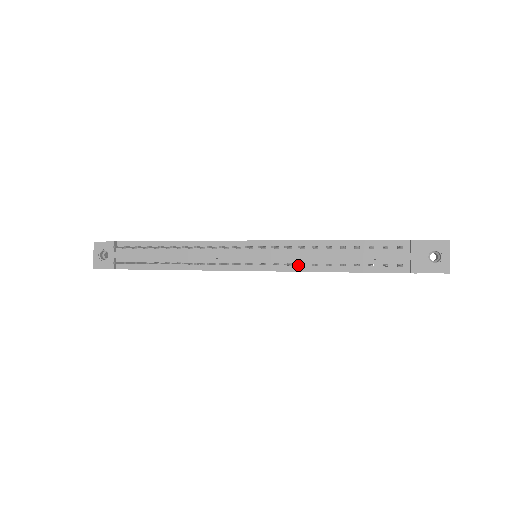
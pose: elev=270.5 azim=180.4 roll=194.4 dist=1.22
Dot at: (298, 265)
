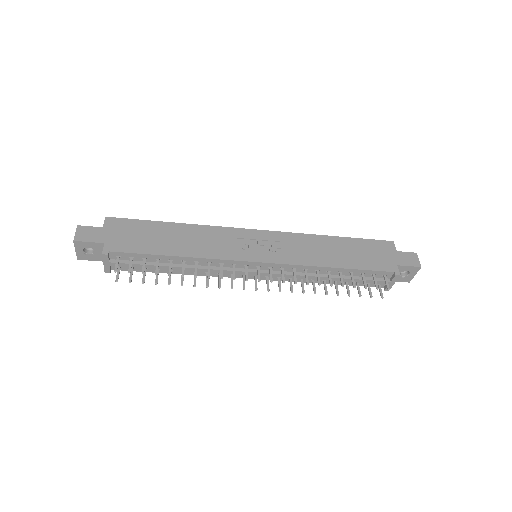
Dot at: occluded
